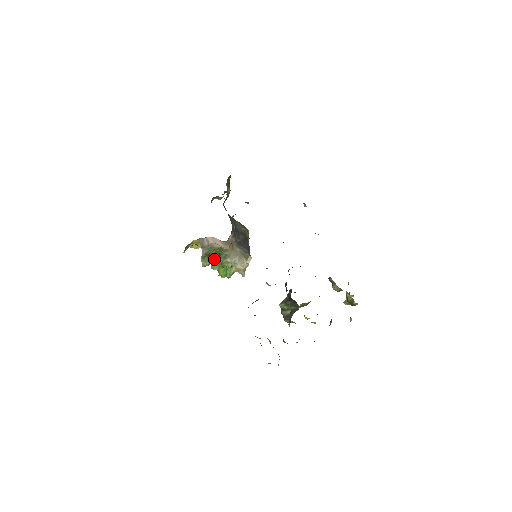
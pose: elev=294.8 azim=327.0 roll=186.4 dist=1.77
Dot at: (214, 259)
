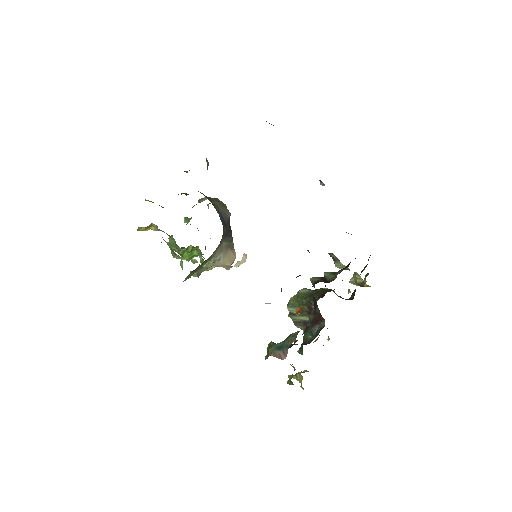
Dot at: (198, 268)
